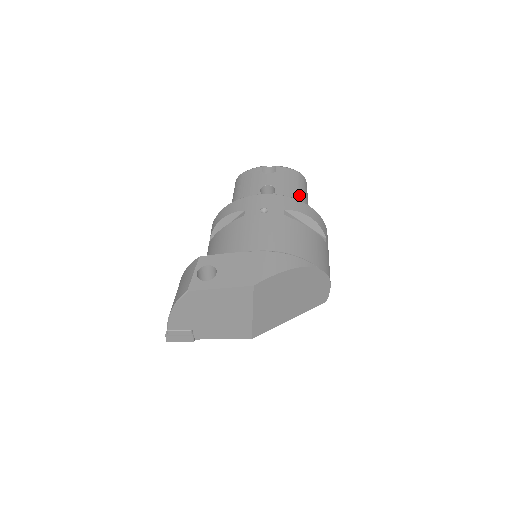
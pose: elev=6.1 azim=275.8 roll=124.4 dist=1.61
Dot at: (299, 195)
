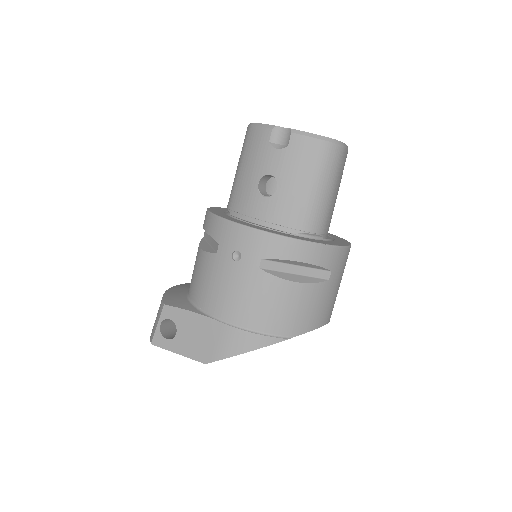
Dot at: (312, 194)
